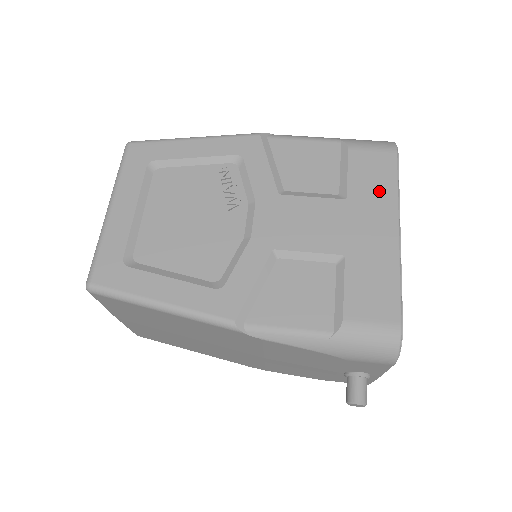
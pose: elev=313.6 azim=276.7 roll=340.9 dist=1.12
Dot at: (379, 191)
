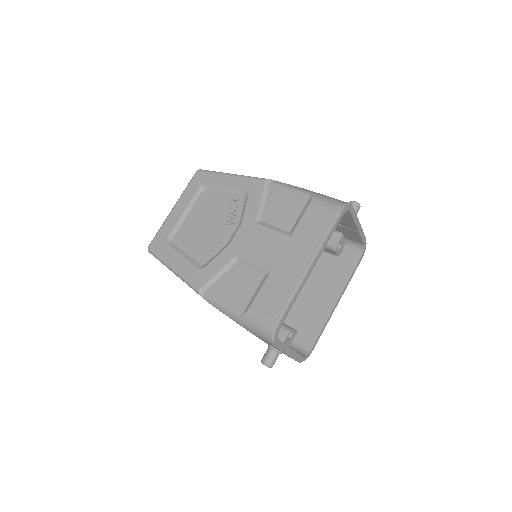
Dot at: (312, 236)
